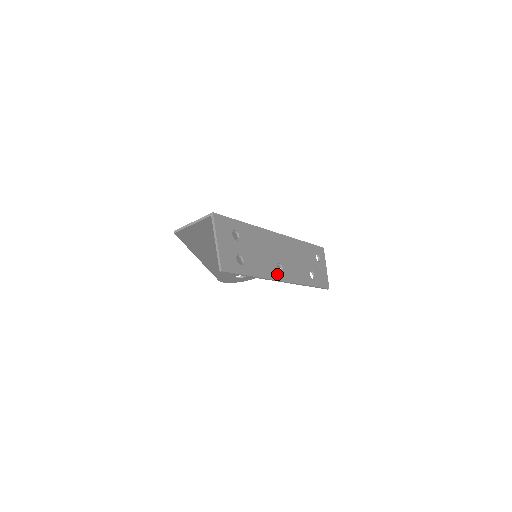
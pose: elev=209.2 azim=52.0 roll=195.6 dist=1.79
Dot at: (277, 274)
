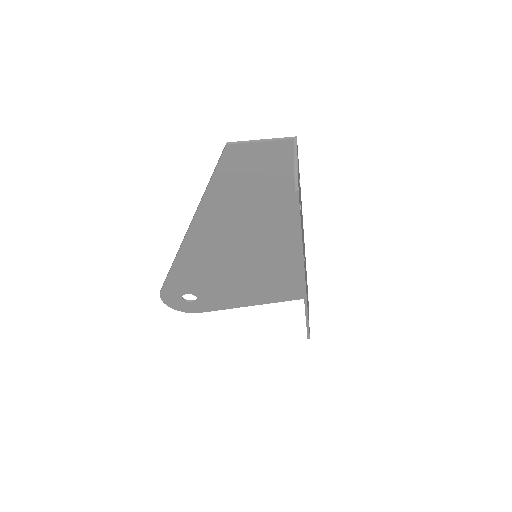
Dot at: (304, 265)
